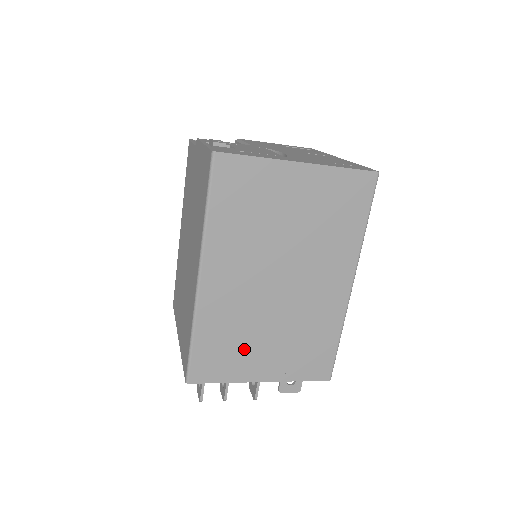
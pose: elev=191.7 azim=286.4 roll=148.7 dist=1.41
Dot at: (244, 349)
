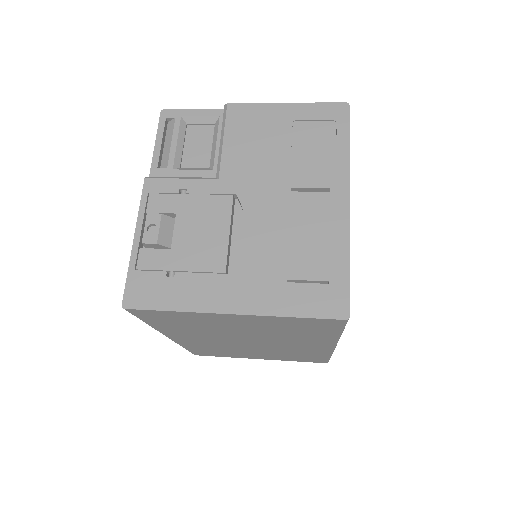
Dot at: (234, 353)
